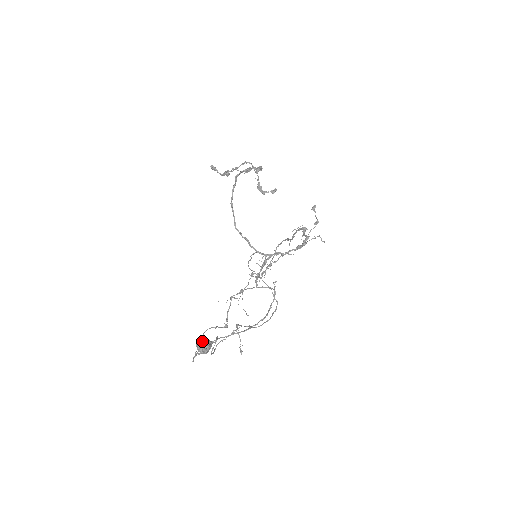
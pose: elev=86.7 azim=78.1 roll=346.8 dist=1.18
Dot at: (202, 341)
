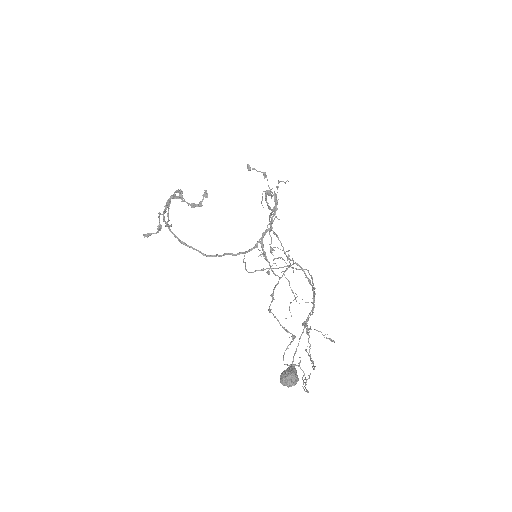
Dot at: (282, 376)
